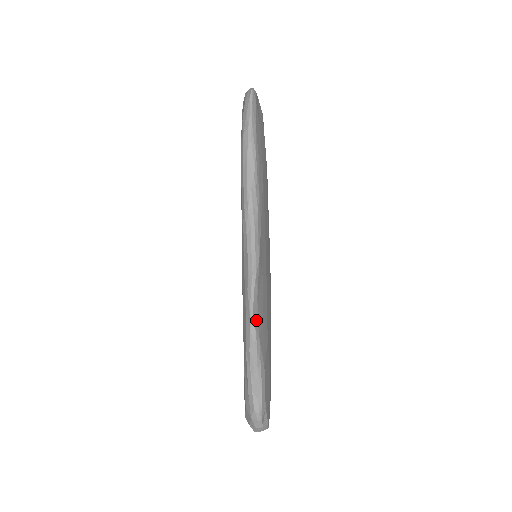
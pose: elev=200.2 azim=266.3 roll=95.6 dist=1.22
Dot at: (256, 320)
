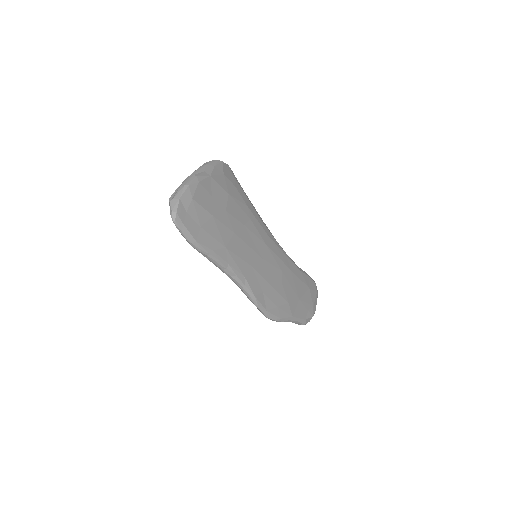
Dot at: (272, 317)
